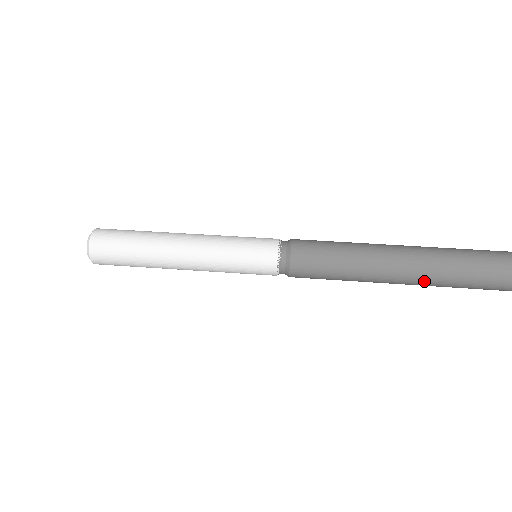
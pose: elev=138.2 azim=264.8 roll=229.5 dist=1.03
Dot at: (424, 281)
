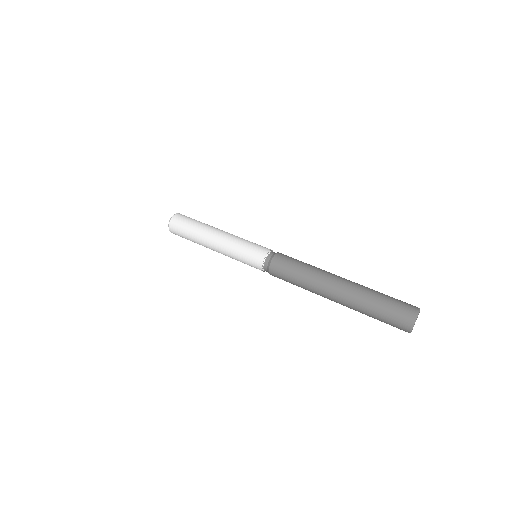
Dot at: (346, 299)
